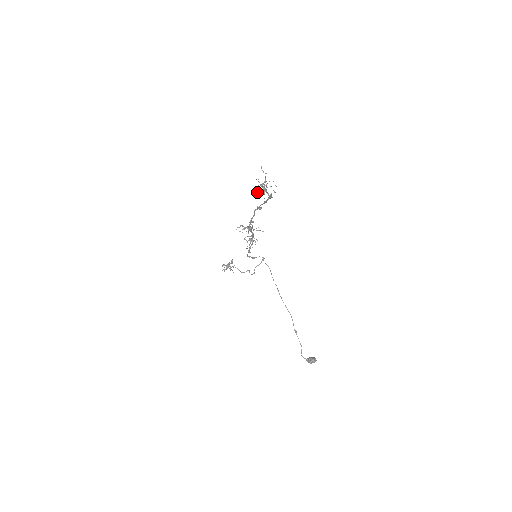
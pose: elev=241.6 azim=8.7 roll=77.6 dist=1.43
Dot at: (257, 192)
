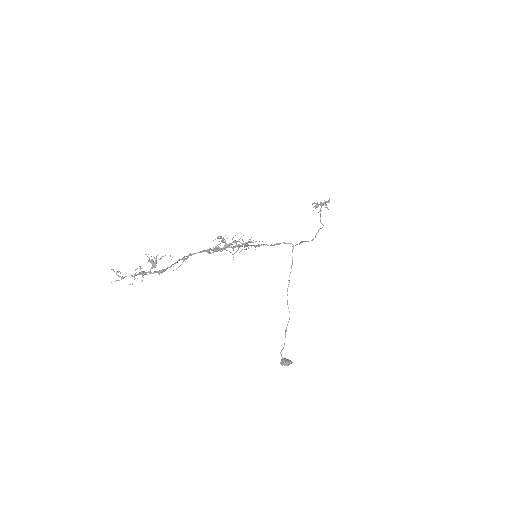
Dot at: occluded
